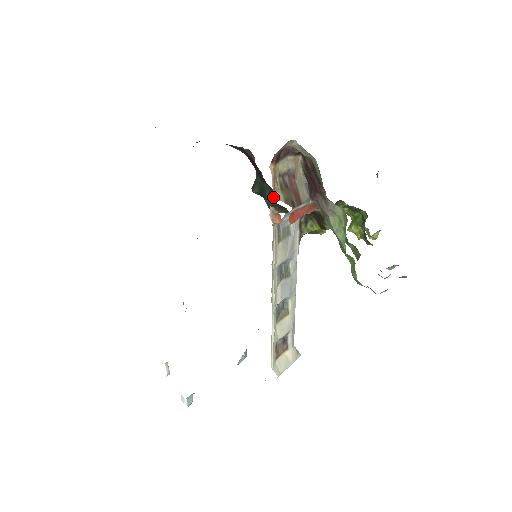
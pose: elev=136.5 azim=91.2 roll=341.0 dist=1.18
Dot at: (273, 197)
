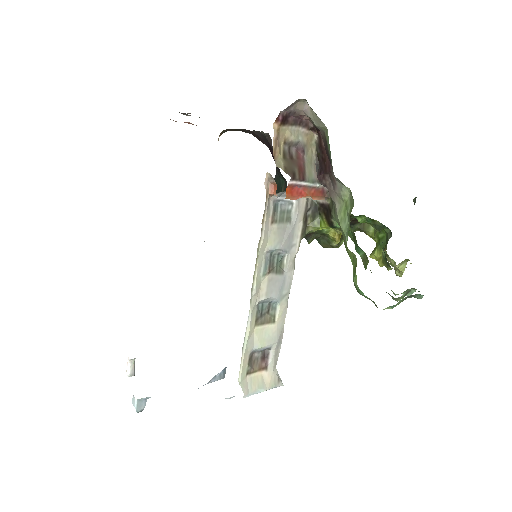
Dot at: occluded
